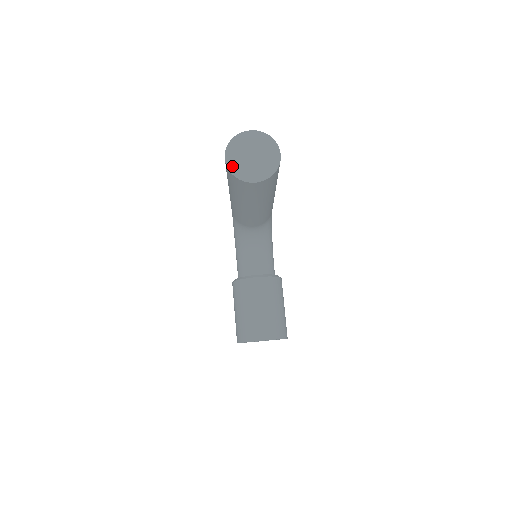
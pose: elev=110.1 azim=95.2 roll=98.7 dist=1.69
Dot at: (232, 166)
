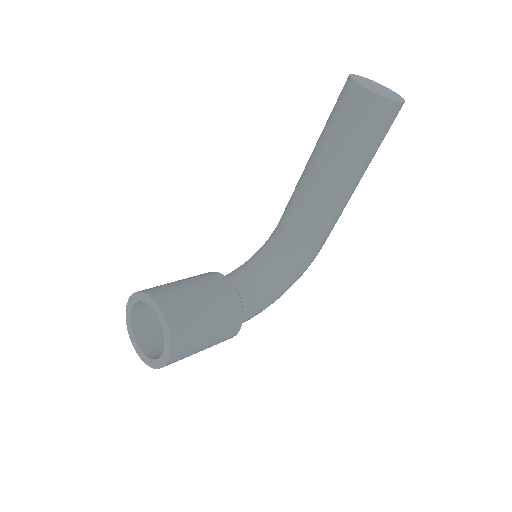
Dot at: (355, 76)
